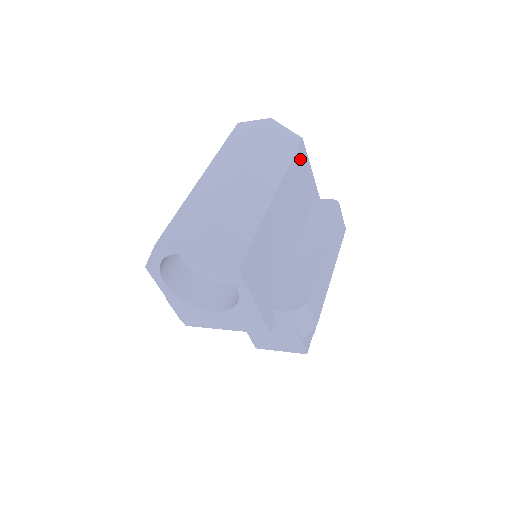
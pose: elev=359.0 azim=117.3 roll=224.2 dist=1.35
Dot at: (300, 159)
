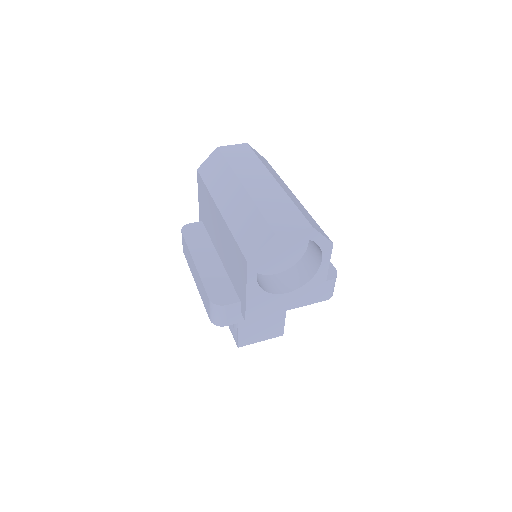
Dot at: occluded
